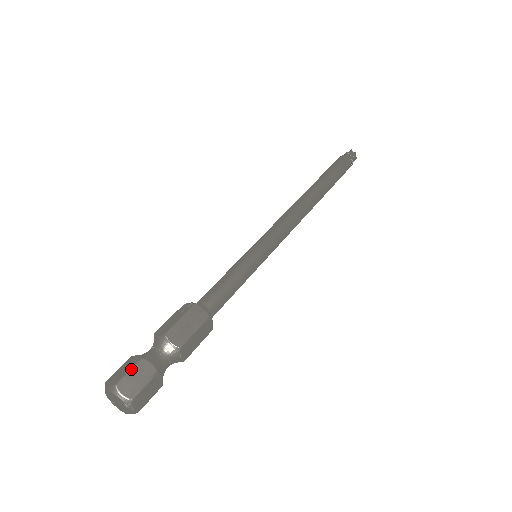
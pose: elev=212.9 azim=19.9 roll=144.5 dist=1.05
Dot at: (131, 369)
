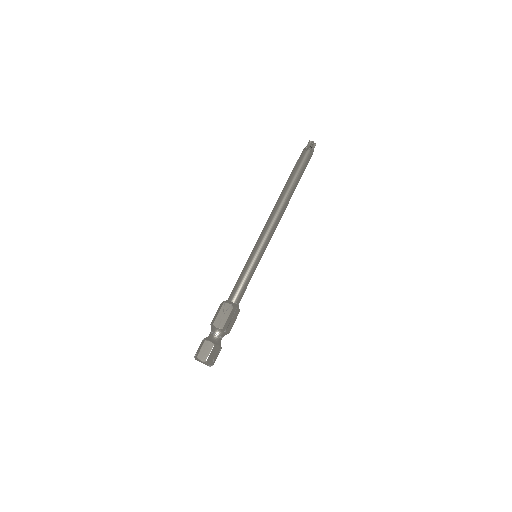
Dot at: (211, 352)
